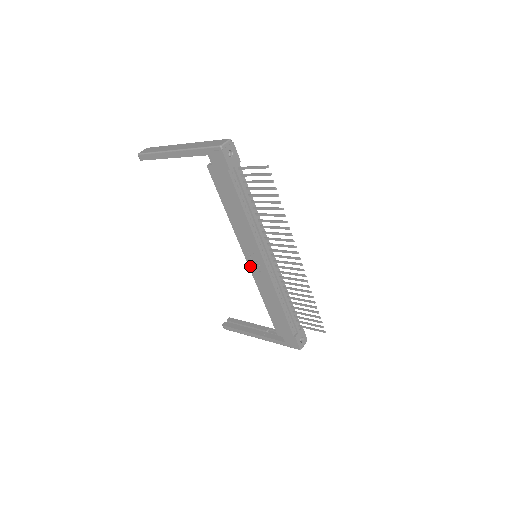
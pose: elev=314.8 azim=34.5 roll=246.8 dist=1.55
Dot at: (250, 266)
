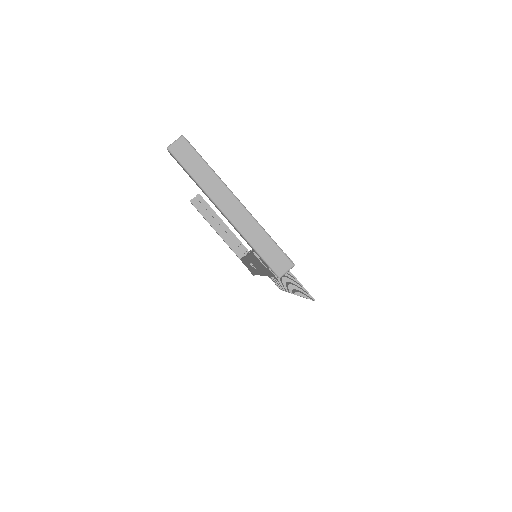
Dot at: (246, 259)
